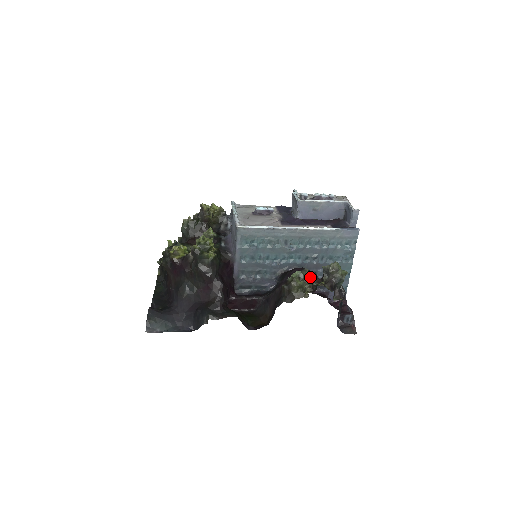
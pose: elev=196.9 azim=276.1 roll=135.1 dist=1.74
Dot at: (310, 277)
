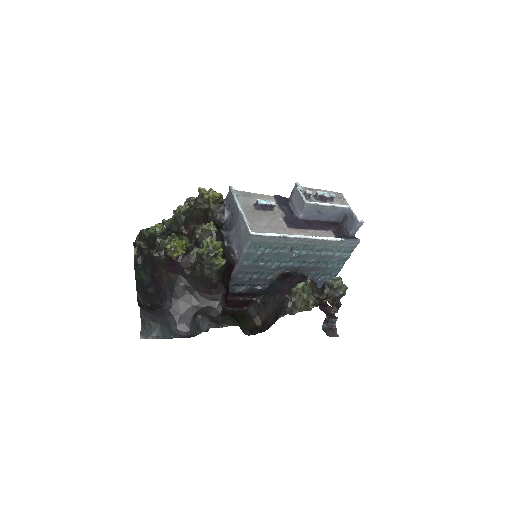
Dot at: (312, 288)
